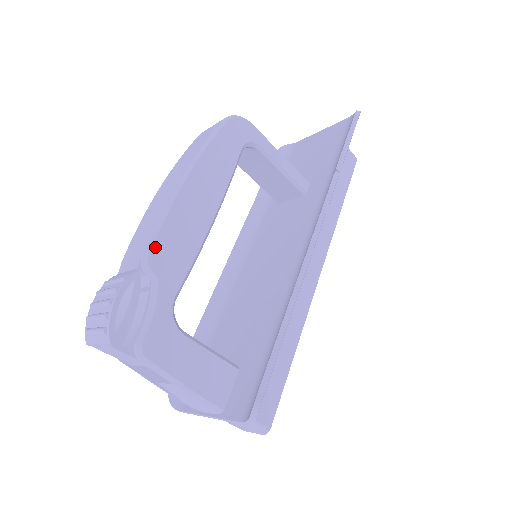
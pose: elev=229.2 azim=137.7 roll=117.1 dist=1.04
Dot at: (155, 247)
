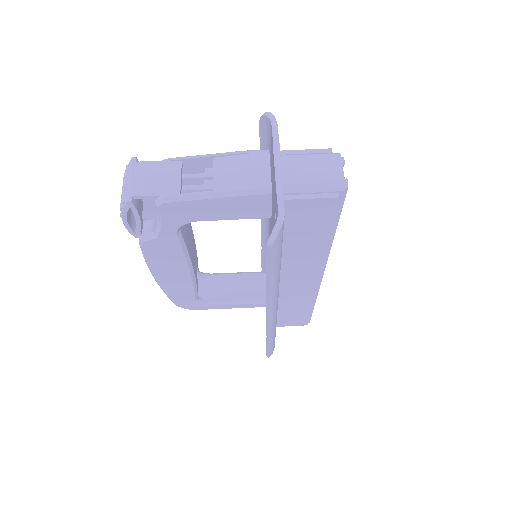
Dot at: occluded
